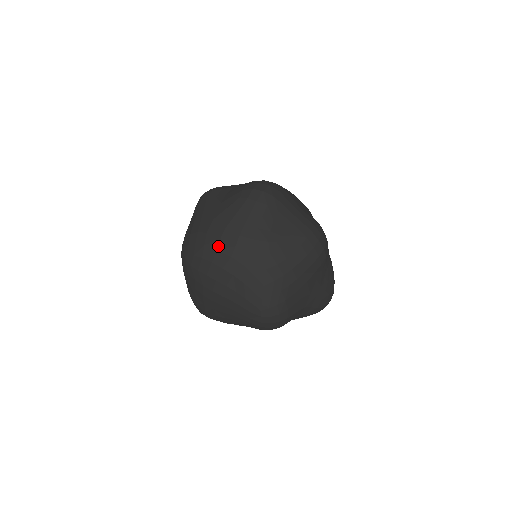
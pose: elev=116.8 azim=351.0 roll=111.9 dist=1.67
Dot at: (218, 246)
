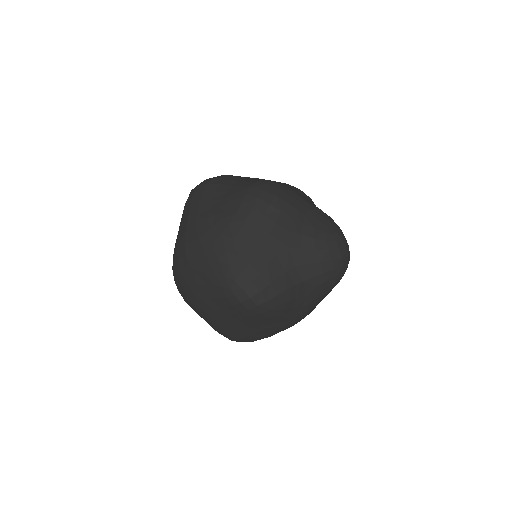
Dot at: (177, 254)
